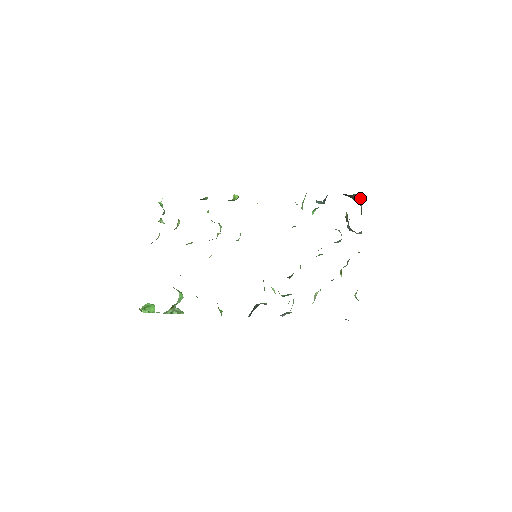
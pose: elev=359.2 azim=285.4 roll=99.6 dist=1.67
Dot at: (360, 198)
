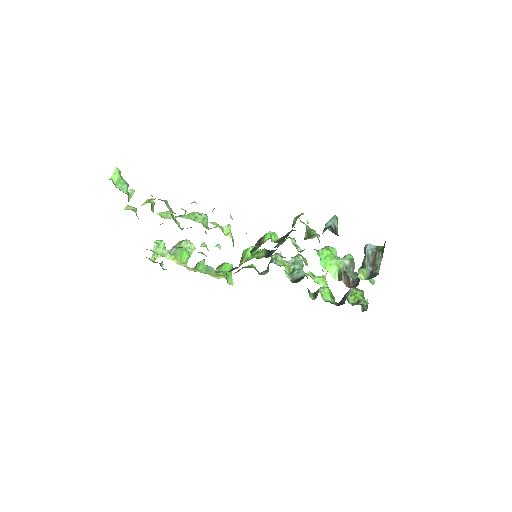
Dot at: occluded
